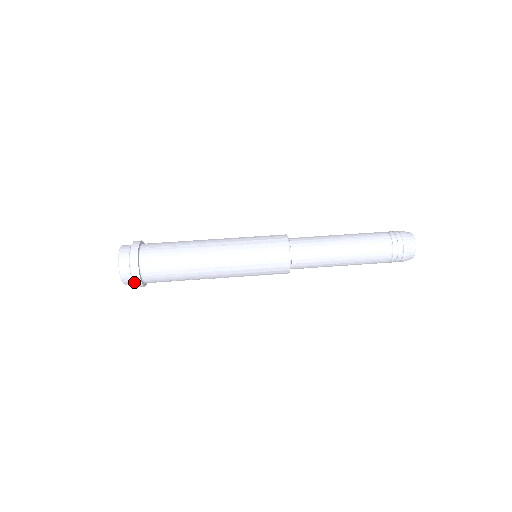
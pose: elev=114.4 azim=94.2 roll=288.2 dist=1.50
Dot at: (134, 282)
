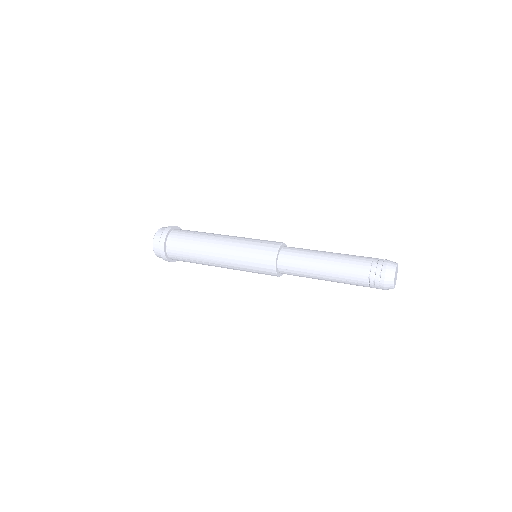
Dot at: (160, 252)
